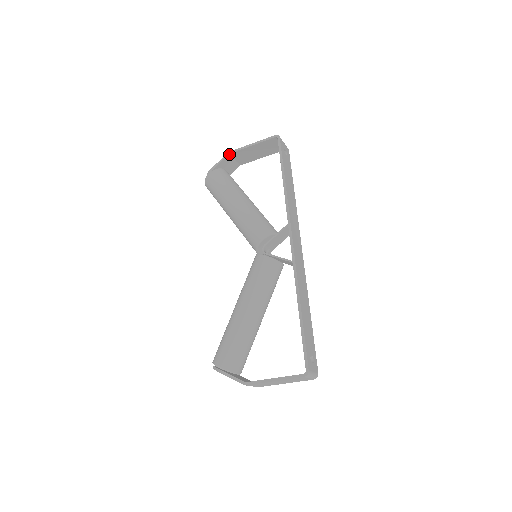
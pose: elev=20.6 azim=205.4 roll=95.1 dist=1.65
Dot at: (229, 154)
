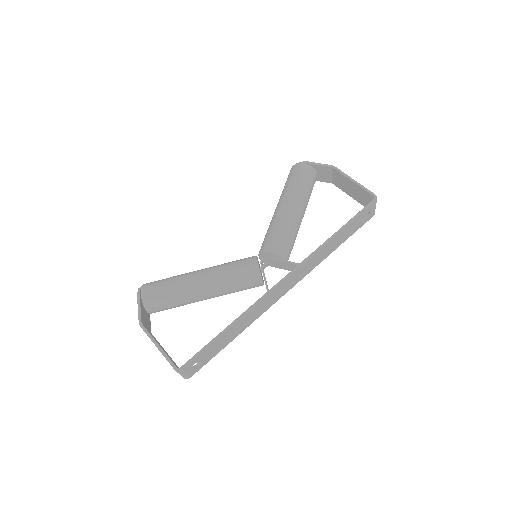
Dot at: (332, 167)
